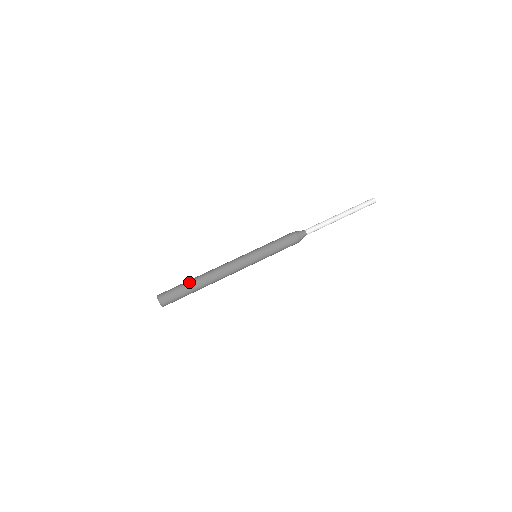
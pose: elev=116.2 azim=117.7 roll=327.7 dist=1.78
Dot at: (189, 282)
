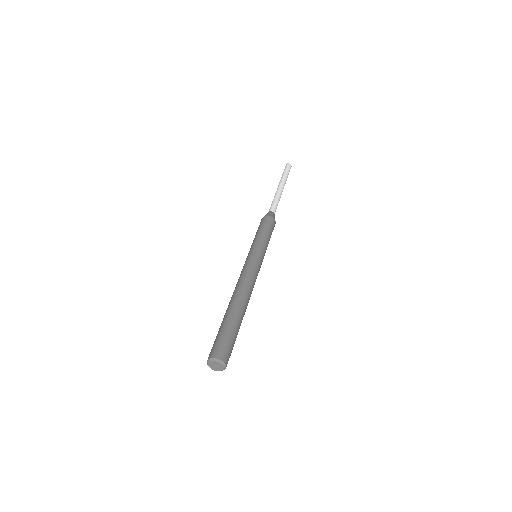
Dot at: (225, 319)
